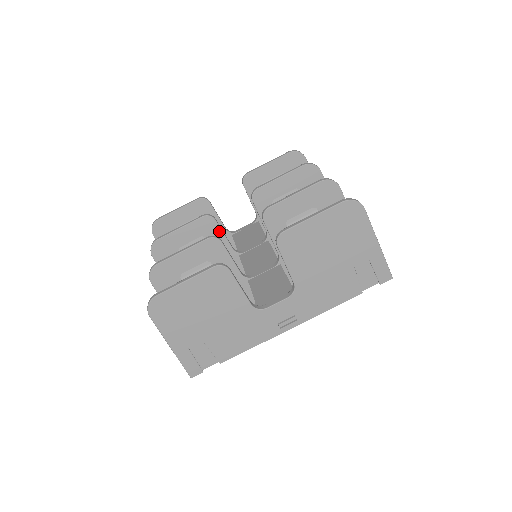
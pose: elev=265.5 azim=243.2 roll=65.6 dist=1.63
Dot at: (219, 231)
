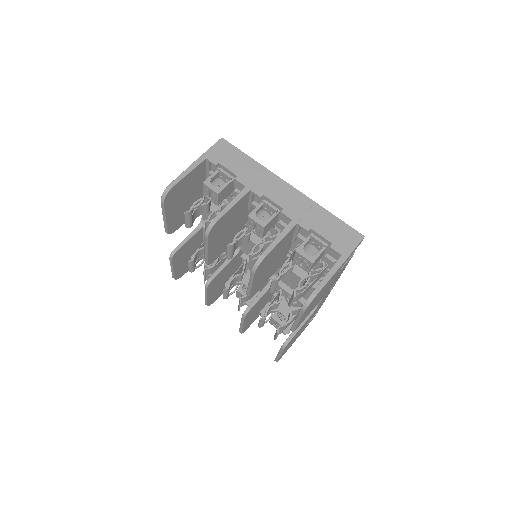
Dot at: (220, 272)
